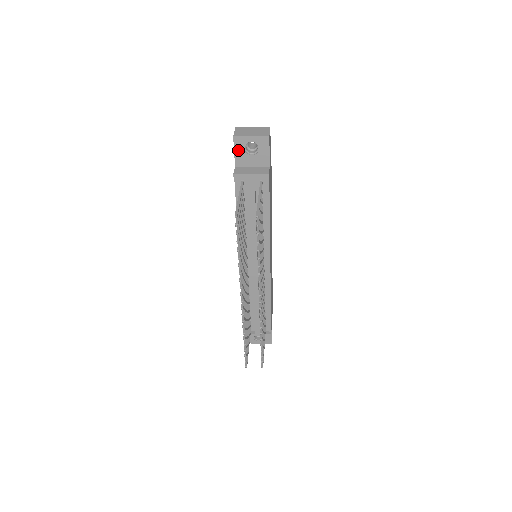
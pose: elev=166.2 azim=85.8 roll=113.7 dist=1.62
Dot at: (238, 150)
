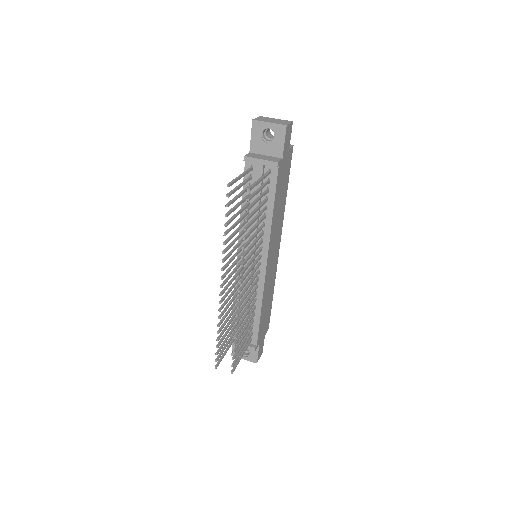
Dot at: (255, 135)
